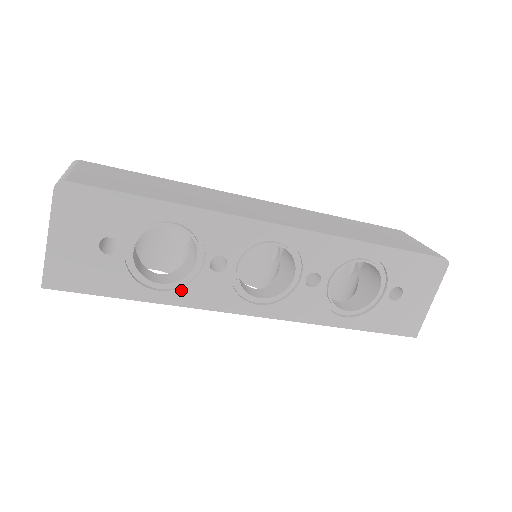
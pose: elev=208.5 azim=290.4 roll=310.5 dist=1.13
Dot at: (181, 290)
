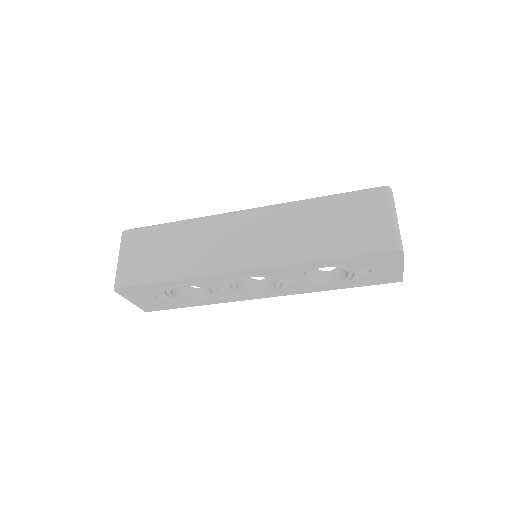
Dot at: (212, 300)
